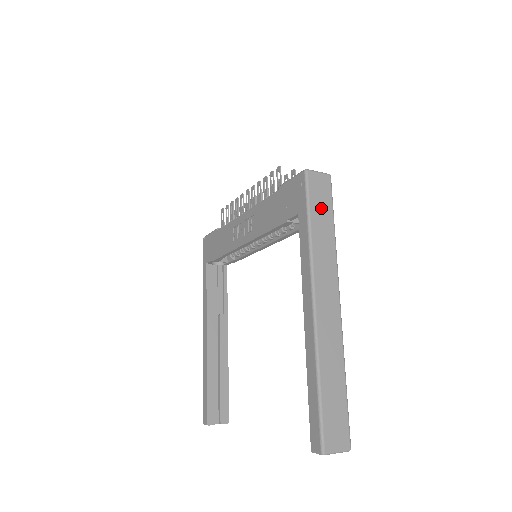
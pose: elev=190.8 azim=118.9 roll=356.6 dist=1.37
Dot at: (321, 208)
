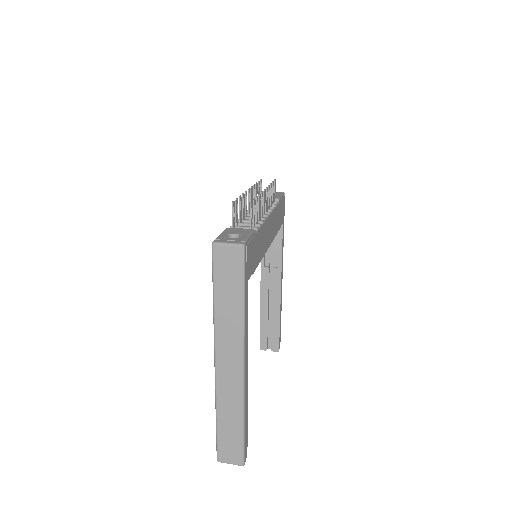
Dot at: (228, 282)
